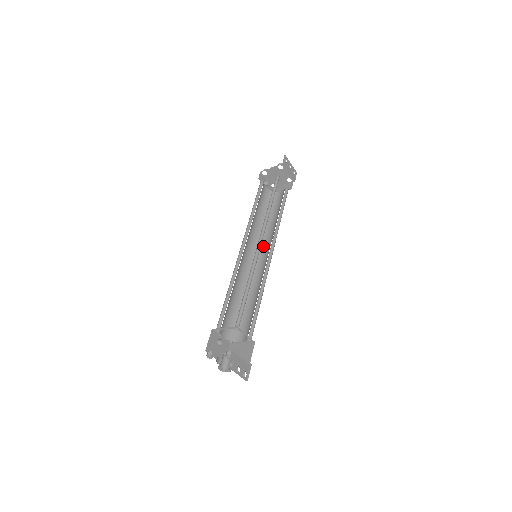
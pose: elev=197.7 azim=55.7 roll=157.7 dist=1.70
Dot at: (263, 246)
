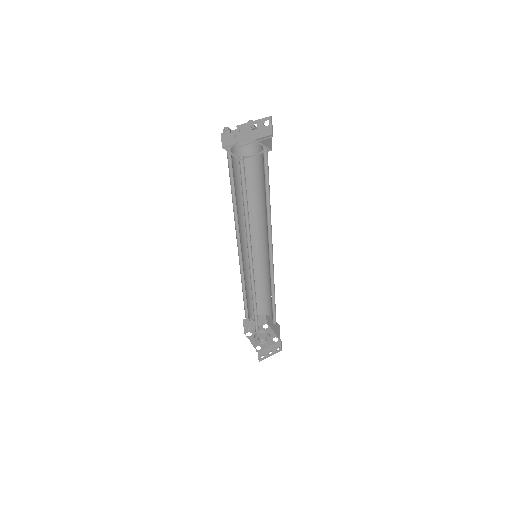
Dot at: (263, 229)
